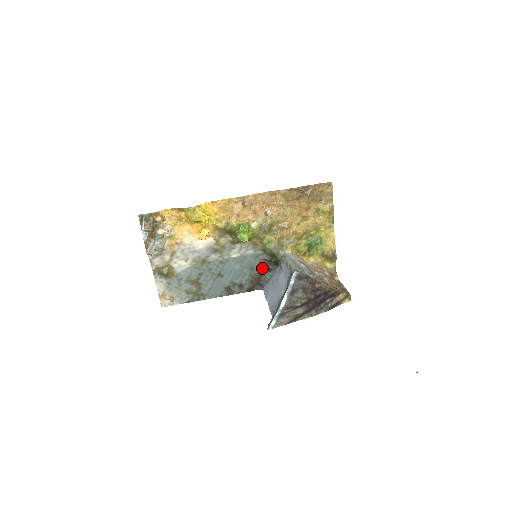
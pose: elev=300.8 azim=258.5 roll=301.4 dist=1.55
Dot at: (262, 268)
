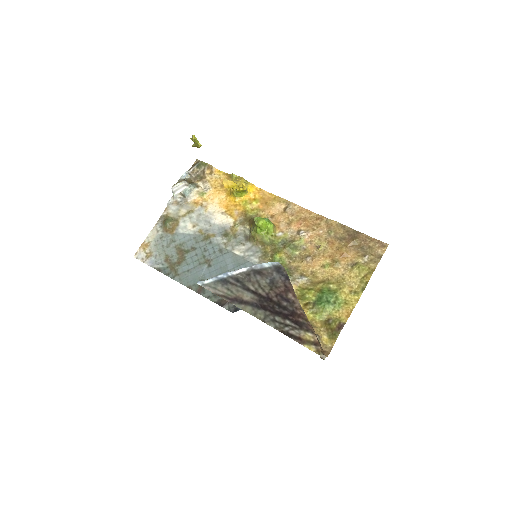
Dot at: occluded
